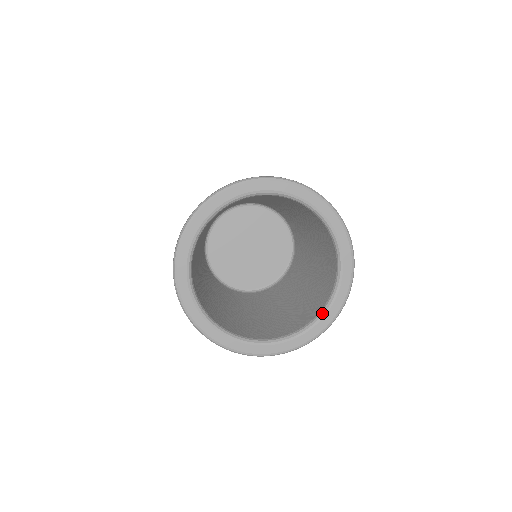
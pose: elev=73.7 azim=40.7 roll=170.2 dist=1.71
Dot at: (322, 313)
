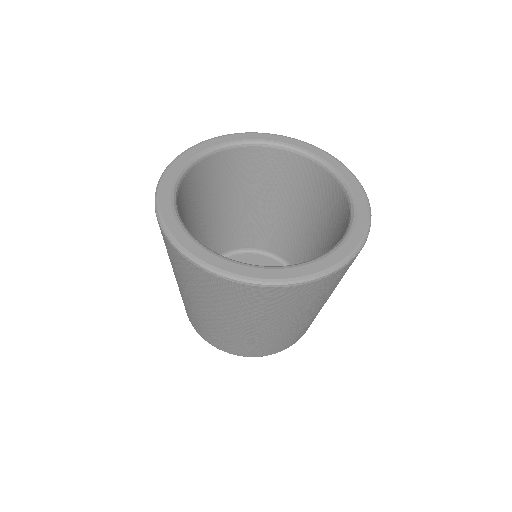
Dot at: (350, 197)
